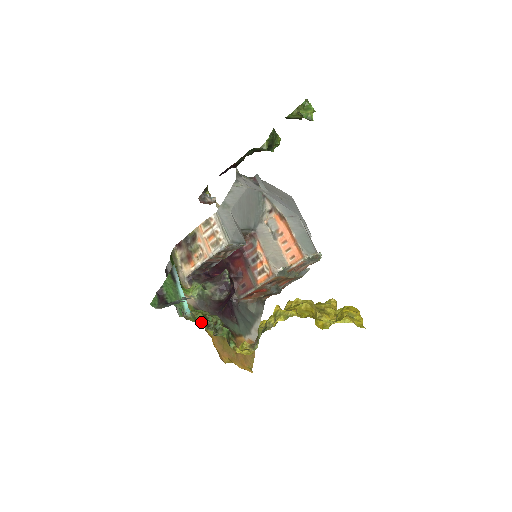
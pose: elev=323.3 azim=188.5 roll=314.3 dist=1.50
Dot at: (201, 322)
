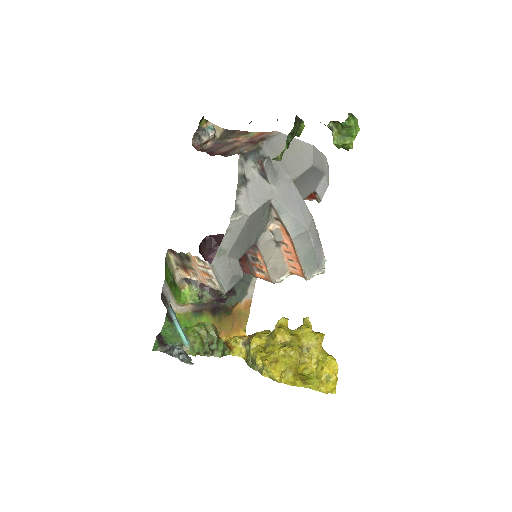
Dot at: (199, 352)
